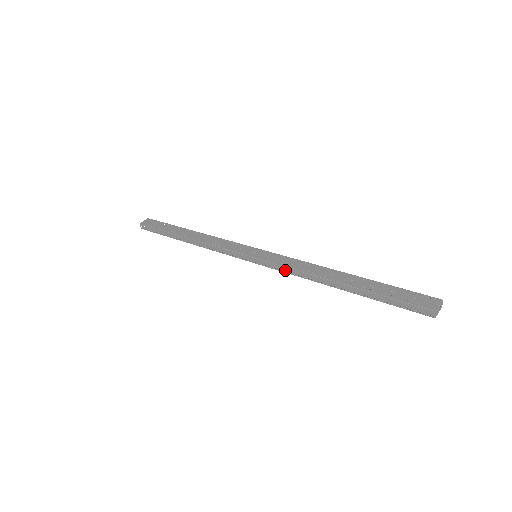
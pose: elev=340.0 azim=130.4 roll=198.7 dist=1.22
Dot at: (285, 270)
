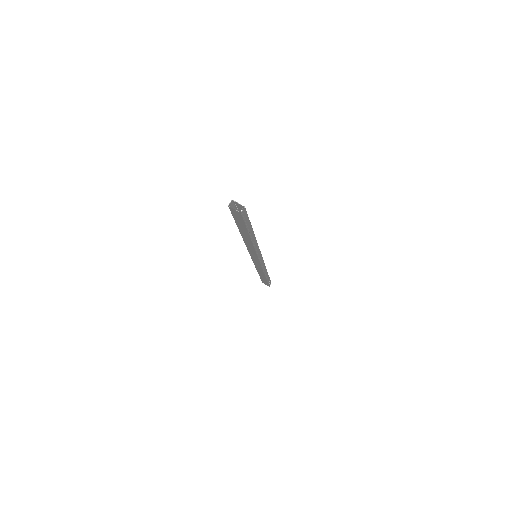
Dot at: occluded
